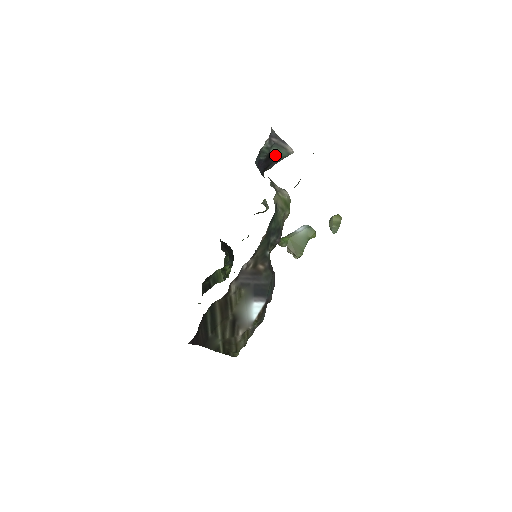
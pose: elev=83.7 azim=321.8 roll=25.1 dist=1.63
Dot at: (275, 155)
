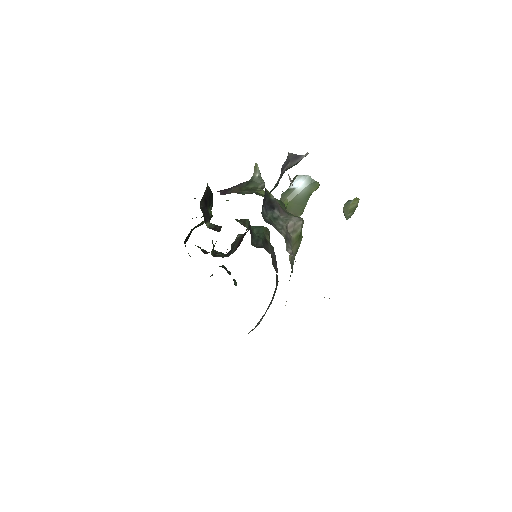
Dot at: occluded
